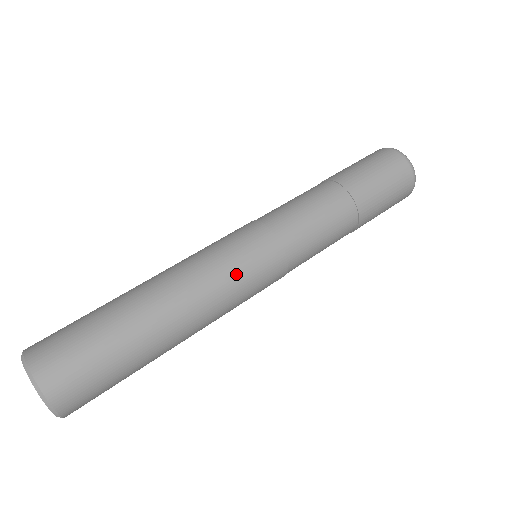
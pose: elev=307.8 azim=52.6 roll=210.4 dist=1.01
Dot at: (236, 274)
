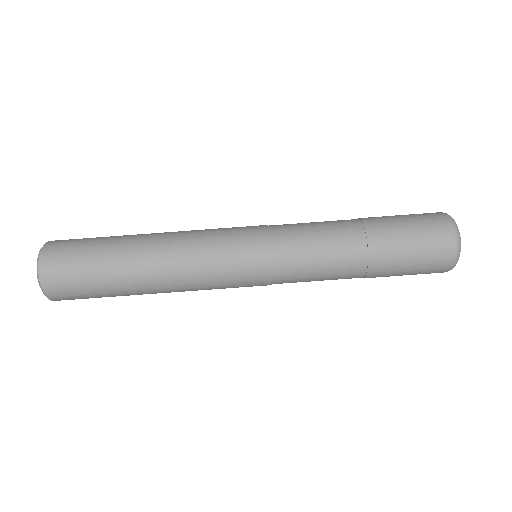
Dot at: (218, 268)
